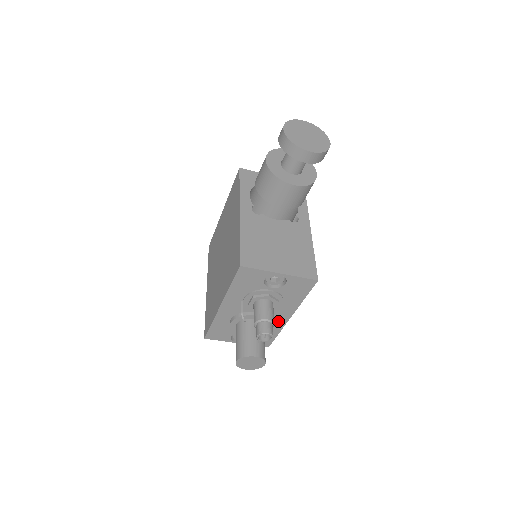
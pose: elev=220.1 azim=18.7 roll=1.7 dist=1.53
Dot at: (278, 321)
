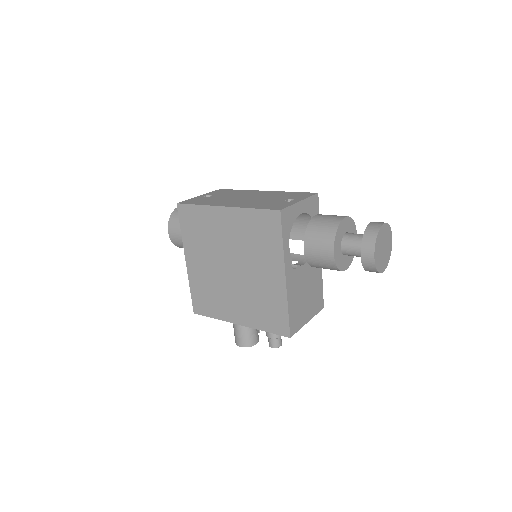
Dot at: occluded
